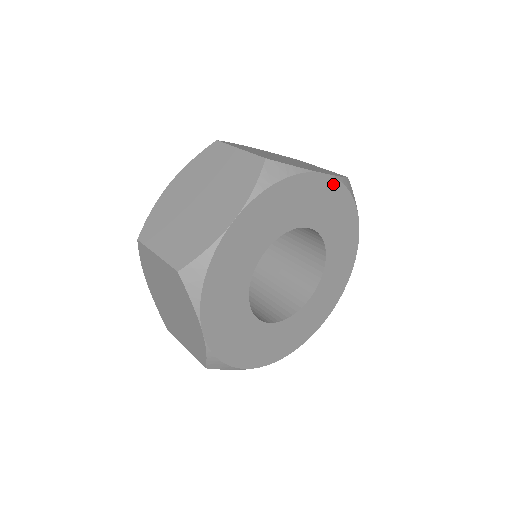
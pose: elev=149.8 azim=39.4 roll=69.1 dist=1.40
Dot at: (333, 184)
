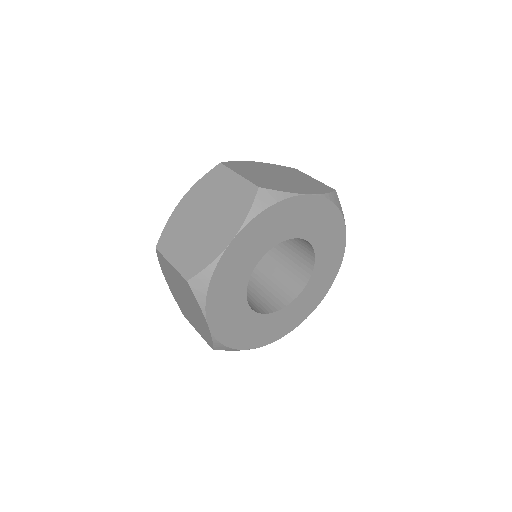
Dot at: (319, 201)
